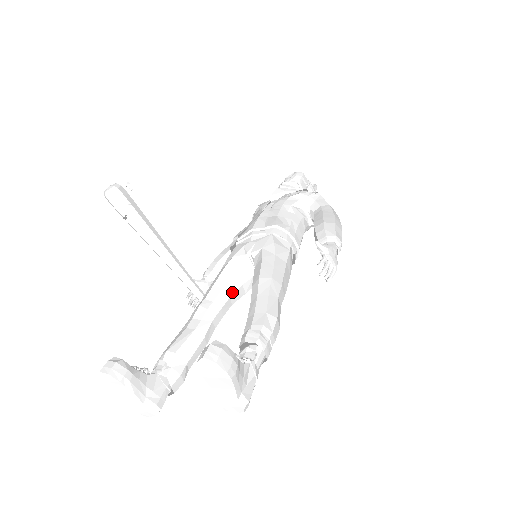
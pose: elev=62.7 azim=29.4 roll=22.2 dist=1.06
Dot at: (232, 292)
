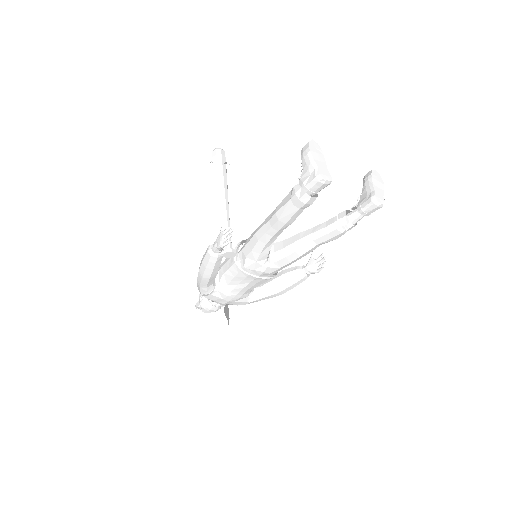
Dot at: occluded
